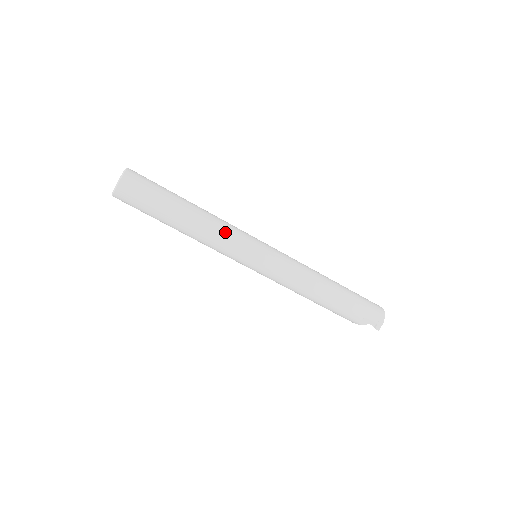
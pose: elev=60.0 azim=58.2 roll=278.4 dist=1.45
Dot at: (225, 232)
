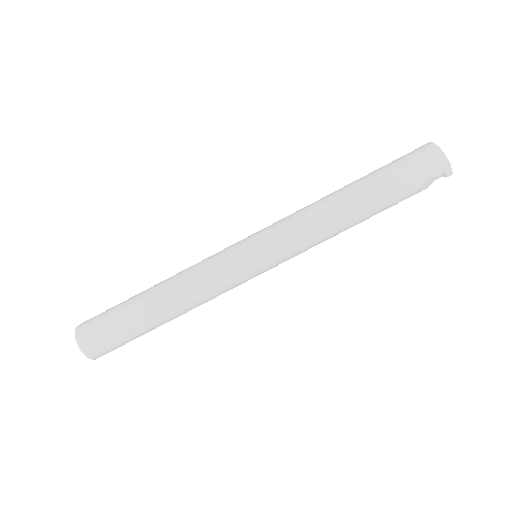
Dot at: (205, 283)
